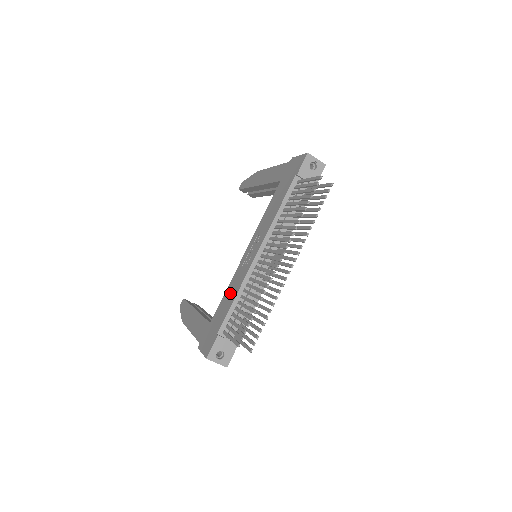
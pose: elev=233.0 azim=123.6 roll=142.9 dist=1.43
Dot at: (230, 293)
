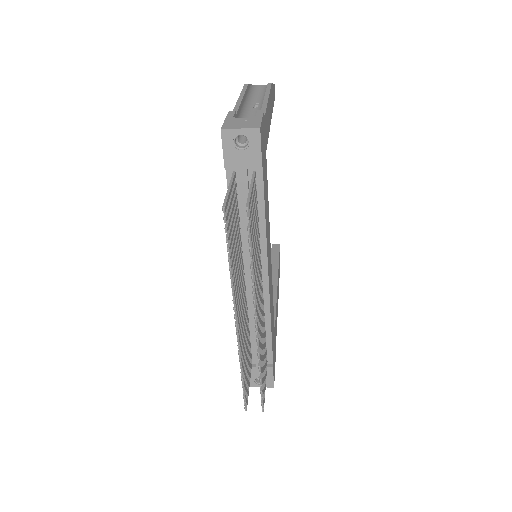
Dot at: occluded
